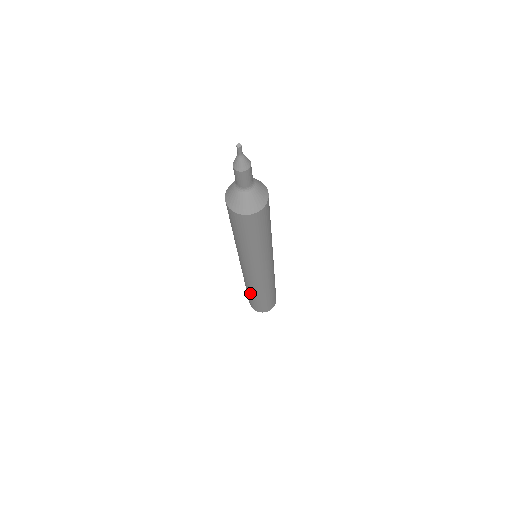
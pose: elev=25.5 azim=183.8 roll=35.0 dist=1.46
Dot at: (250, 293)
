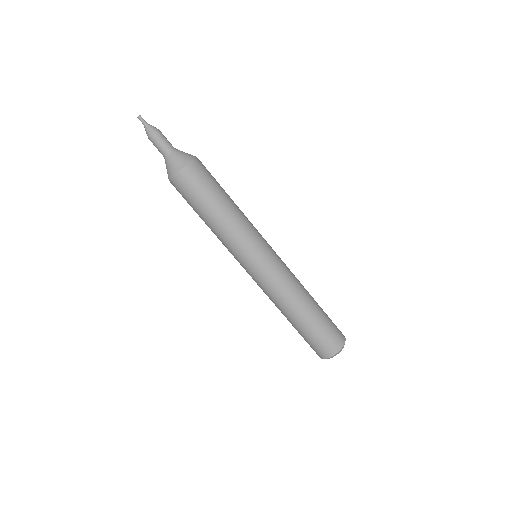
Dot at: (288, 319)
